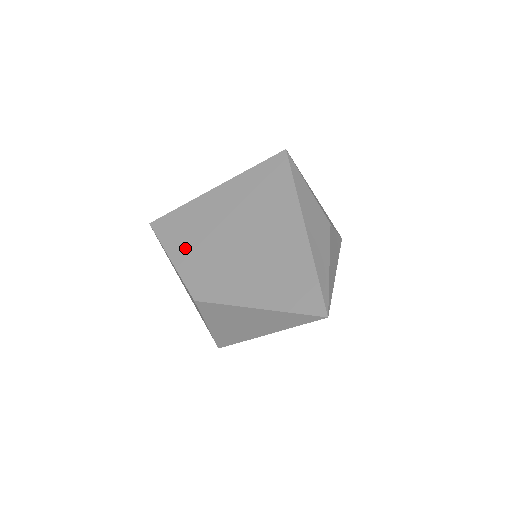
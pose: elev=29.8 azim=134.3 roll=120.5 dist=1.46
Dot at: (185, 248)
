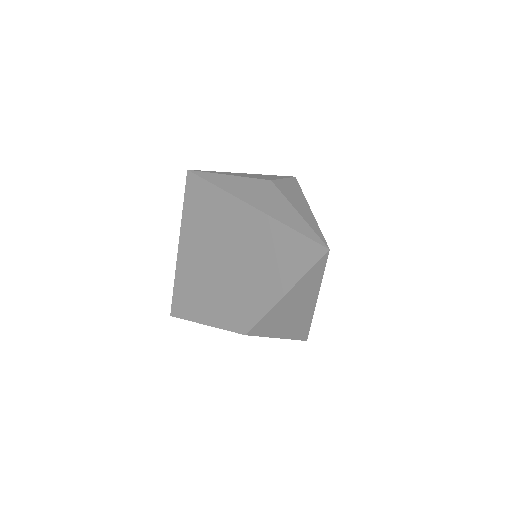
Dot at: (204, 307)
